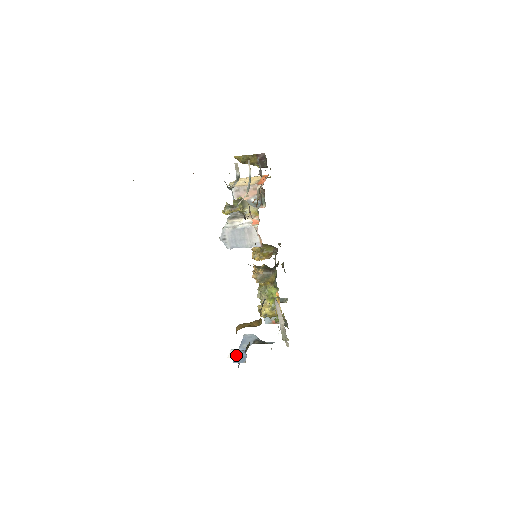
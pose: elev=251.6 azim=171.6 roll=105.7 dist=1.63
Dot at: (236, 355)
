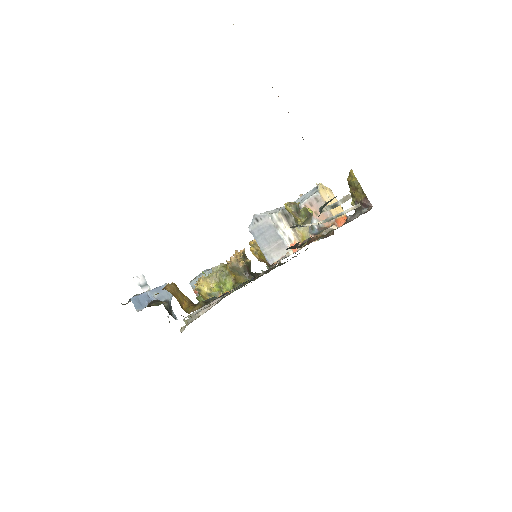
Dot at: (140, 295)
